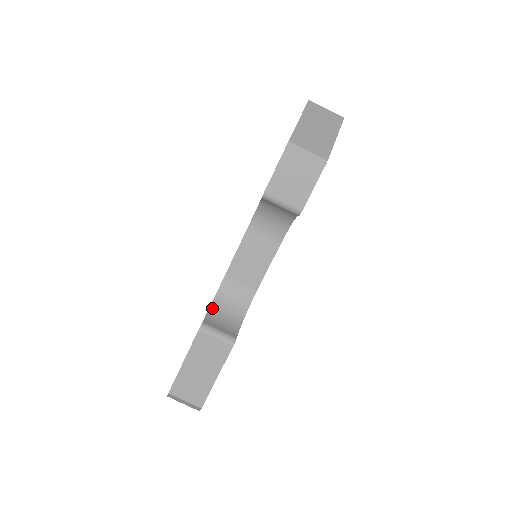
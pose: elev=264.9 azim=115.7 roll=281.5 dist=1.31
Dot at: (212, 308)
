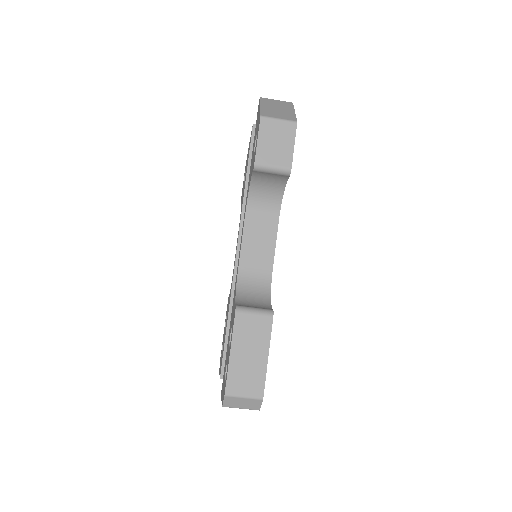
Dot at: (238, 297)
